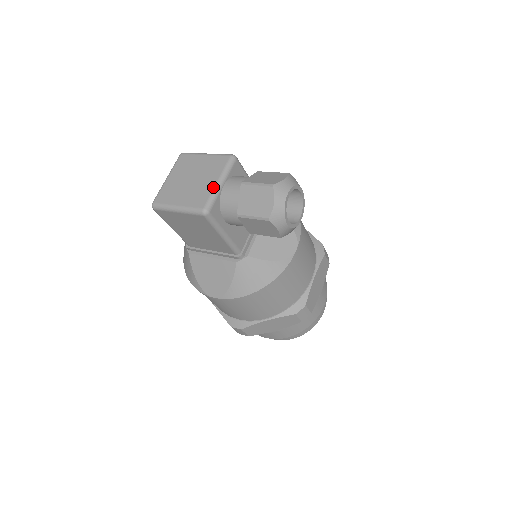
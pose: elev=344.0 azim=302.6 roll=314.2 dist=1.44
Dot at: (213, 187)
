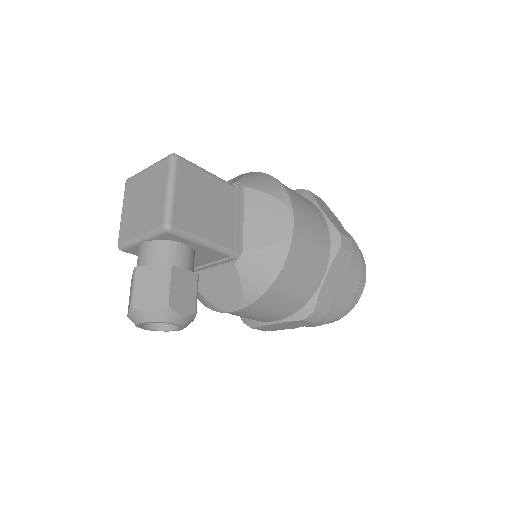
Dot at: (134, 236)
